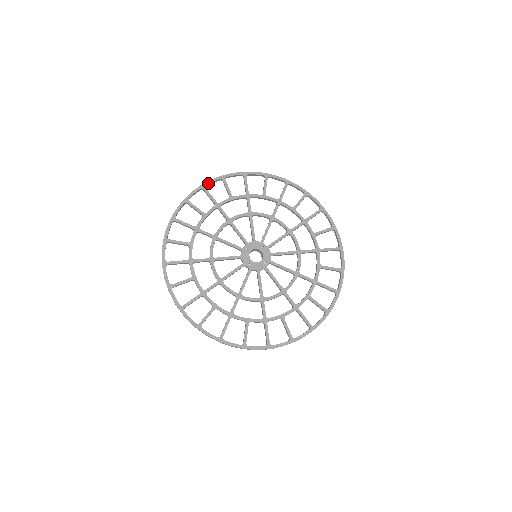
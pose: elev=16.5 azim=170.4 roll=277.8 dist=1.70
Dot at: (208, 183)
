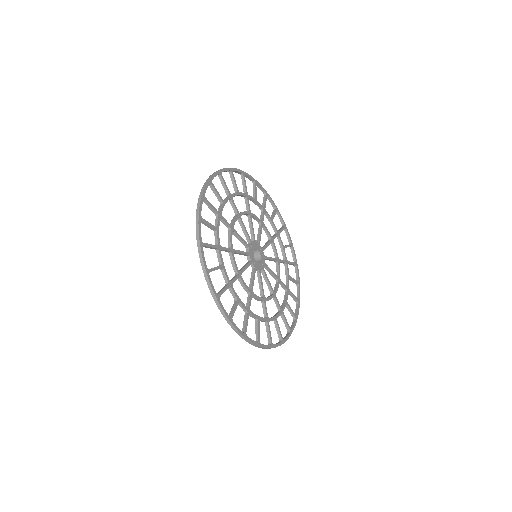
Dot at: (223, 170)
